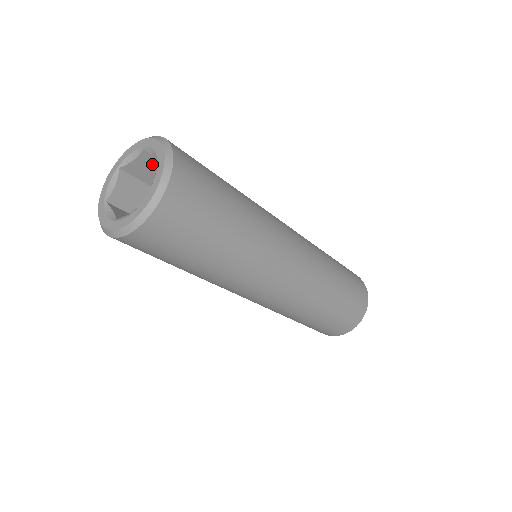
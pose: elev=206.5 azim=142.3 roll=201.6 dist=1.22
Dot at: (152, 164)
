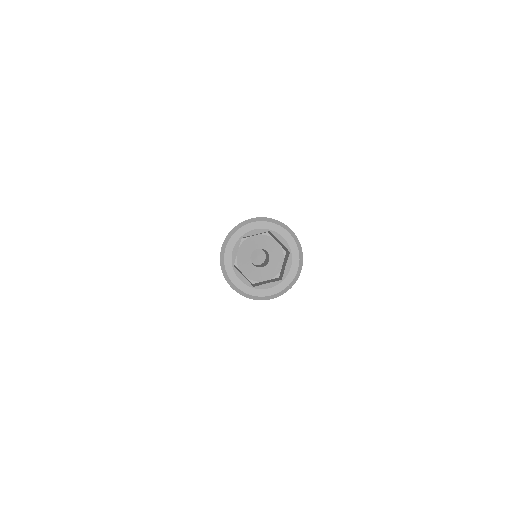
Dot at: (283, 246)
